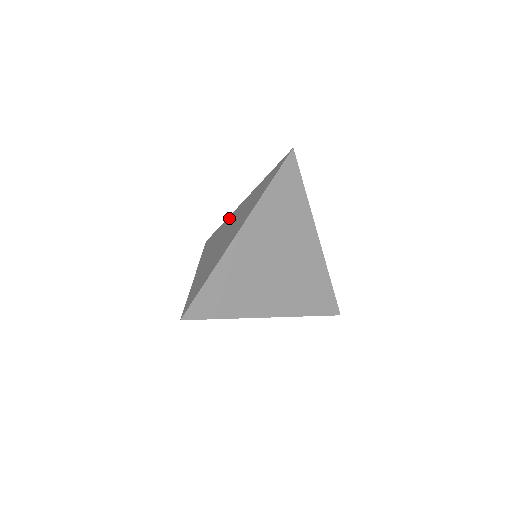
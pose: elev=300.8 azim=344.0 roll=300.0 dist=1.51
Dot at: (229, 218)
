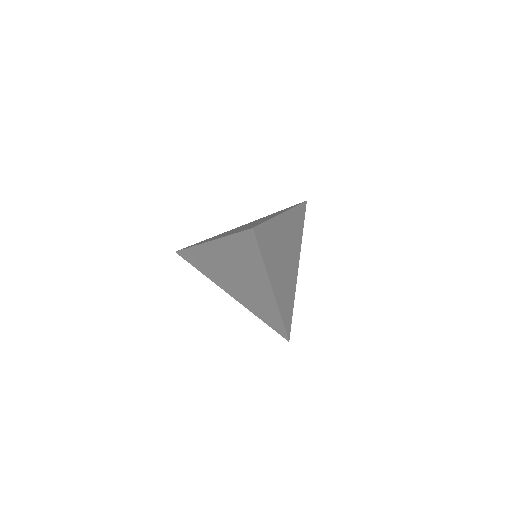
Dot at: occluded
